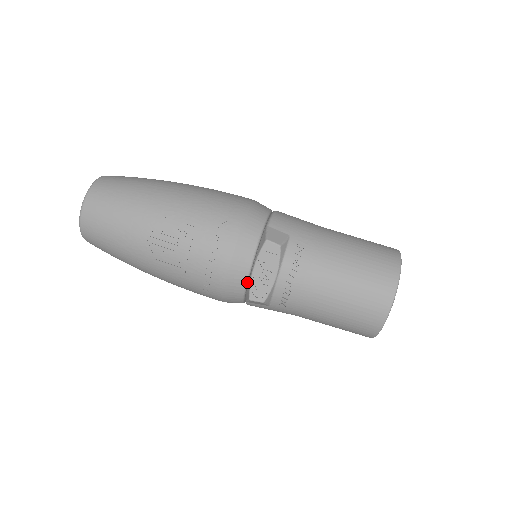
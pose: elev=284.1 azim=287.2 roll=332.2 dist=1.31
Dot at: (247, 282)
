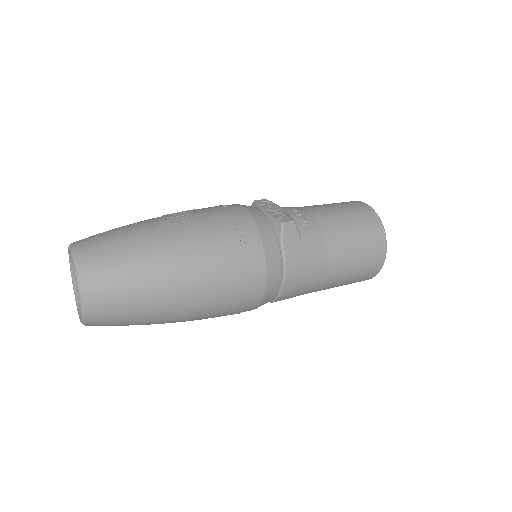
Dot at: (268, 219)
